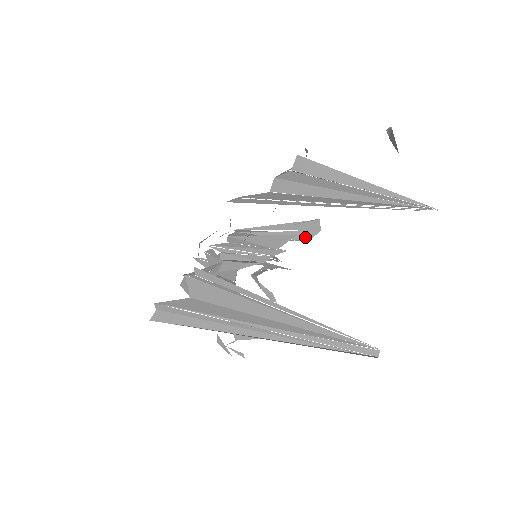
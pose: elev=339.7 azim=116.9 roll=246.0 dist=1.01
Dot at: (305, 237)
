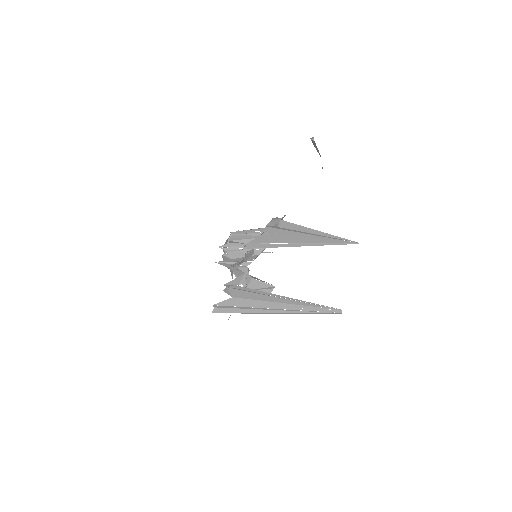
Dot at: occluded
